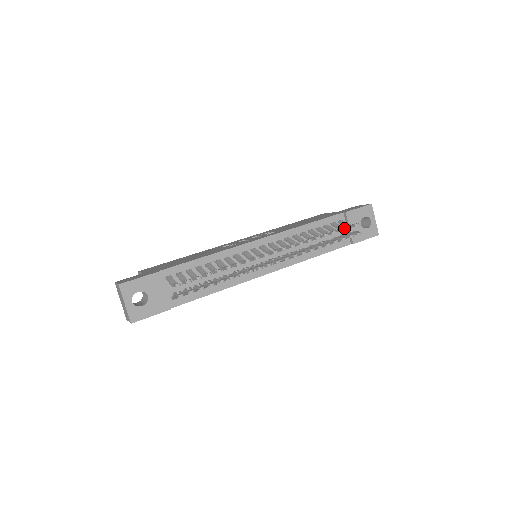
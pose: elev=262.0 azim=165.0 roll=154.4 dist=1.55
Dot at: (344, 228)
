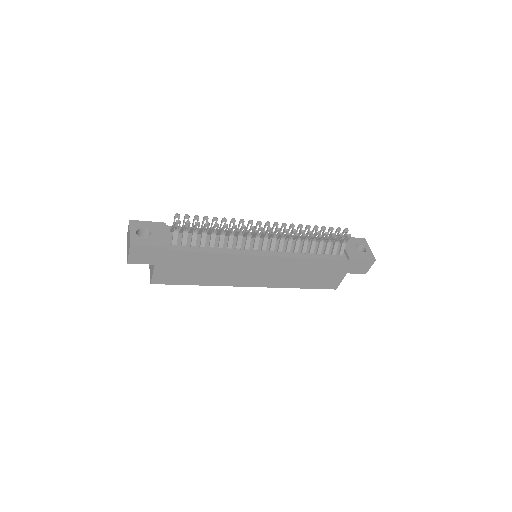
Dot at: (335, 232)
